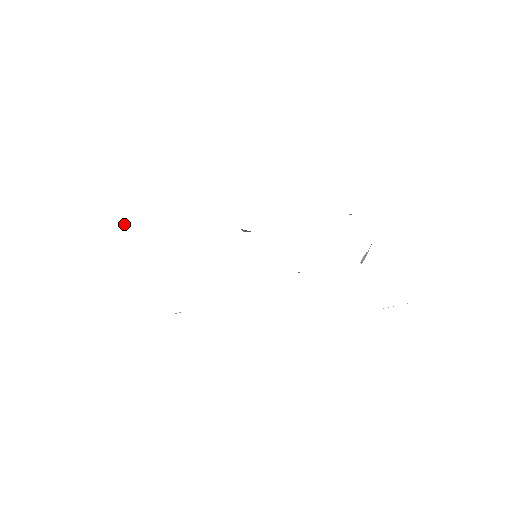
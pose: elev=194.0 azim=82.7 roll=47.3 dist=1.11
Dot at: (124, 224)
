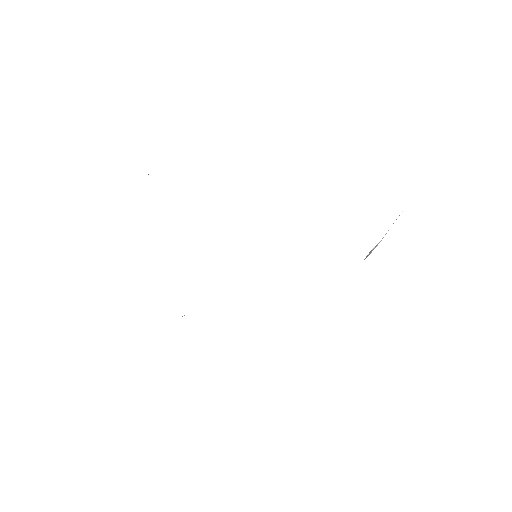
Dot at: occluded
